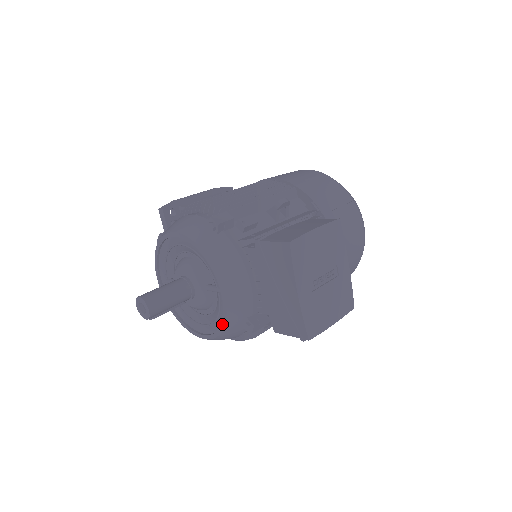
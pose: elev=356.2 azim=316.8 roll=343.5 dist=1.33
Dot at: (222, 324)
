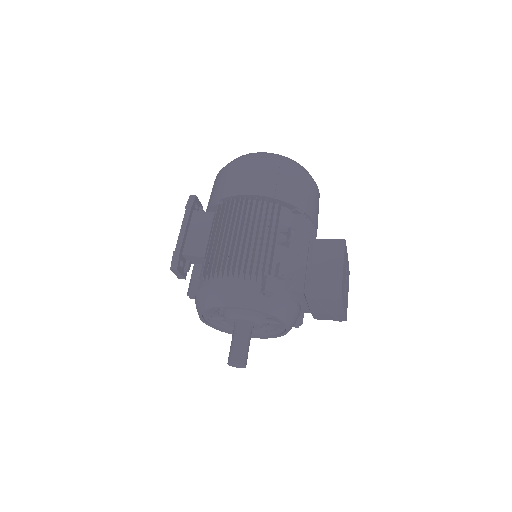
Dot at: (282, 335)
